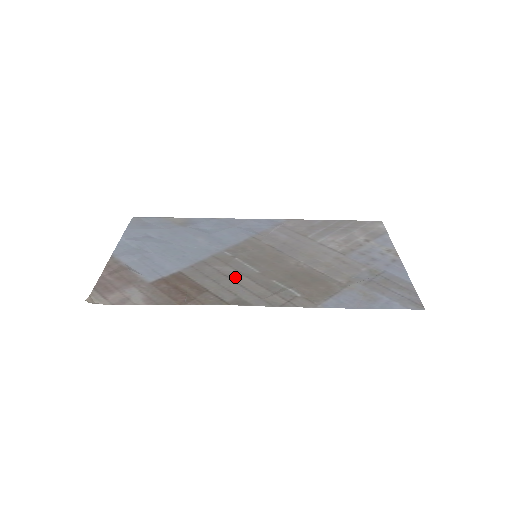
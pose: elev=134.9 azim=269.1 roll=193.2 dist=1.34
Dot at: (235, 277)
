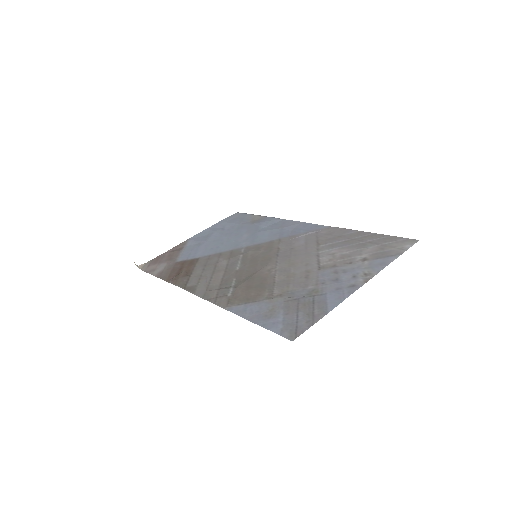
Dot at: (218, 270)
